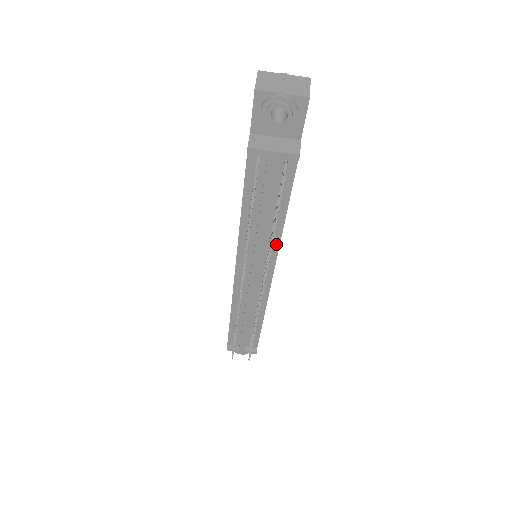
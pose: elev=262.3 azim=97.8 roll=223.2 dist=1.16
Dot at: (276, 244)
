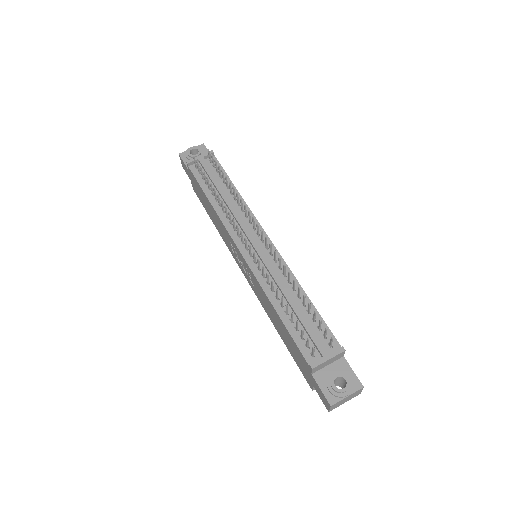
Dot at: (246, 209)
